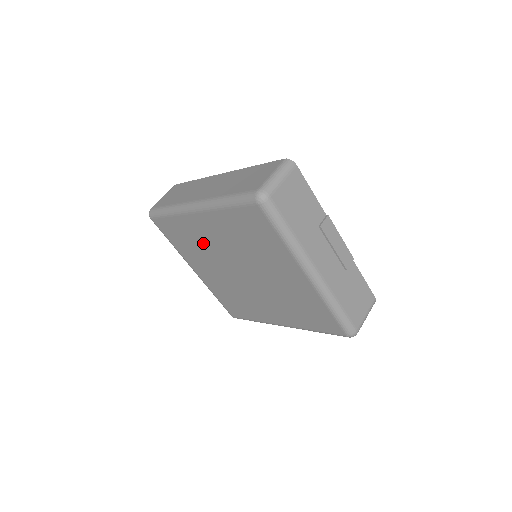
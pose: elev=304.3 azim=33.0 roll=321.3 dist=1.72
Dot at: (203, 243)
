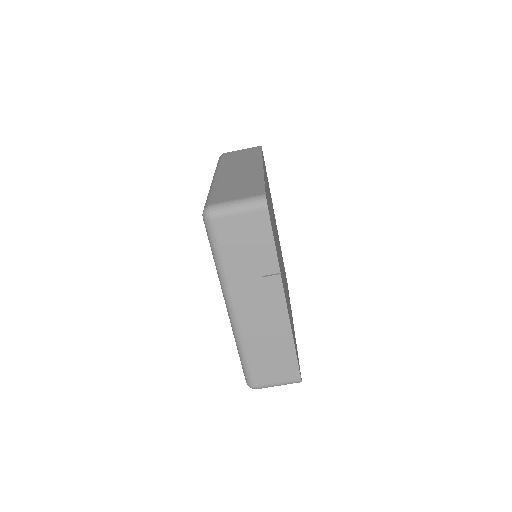
Dot at: occluded
